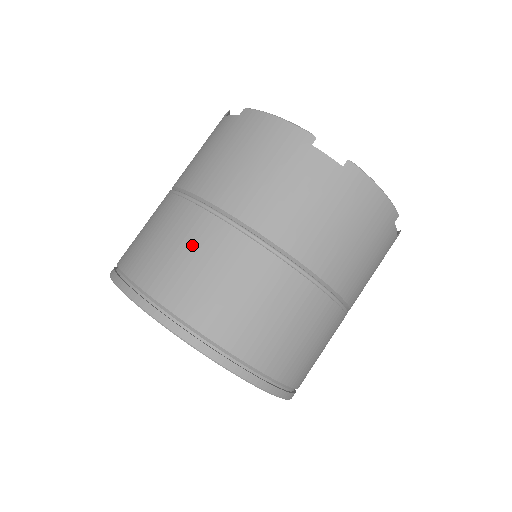
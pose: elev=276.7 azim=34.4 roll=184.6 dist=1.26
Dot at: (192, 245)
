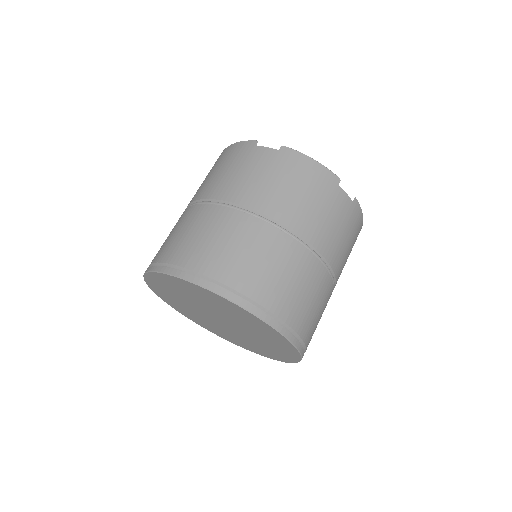
Dot at: (186, 225)
